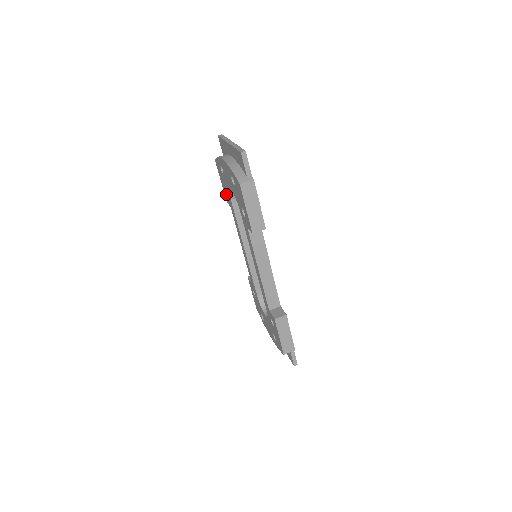
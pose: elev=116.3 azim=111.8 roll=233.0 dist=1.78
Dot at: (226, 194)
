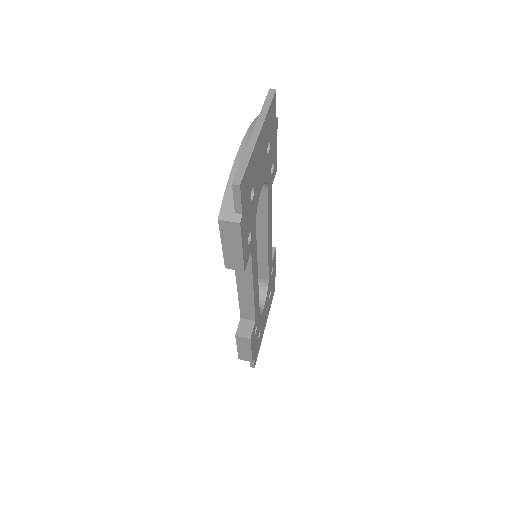
Dot at: occluded
